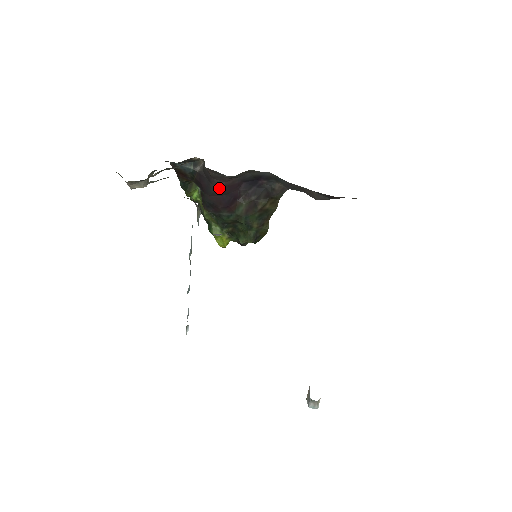
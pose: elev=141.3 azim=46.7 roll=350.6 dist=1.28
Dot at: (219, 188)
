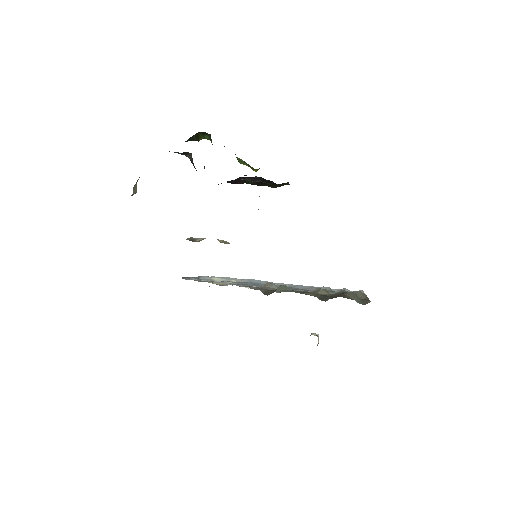
Dot at: occluded
